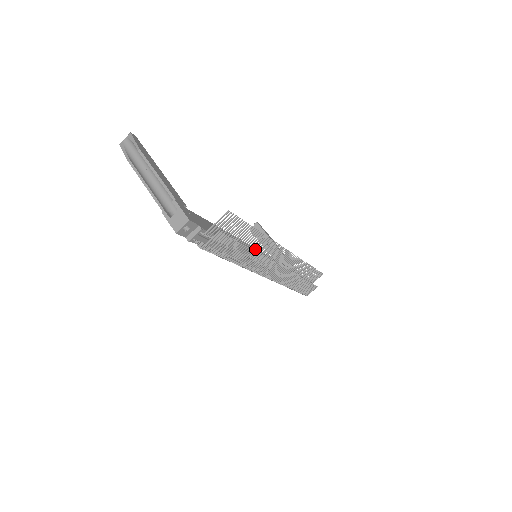
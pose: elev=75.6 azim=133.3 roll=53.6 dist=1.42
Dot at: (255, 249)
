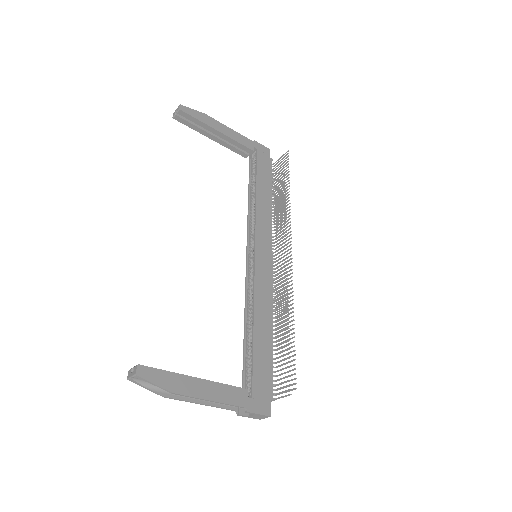
Dot at: (281, 306)
